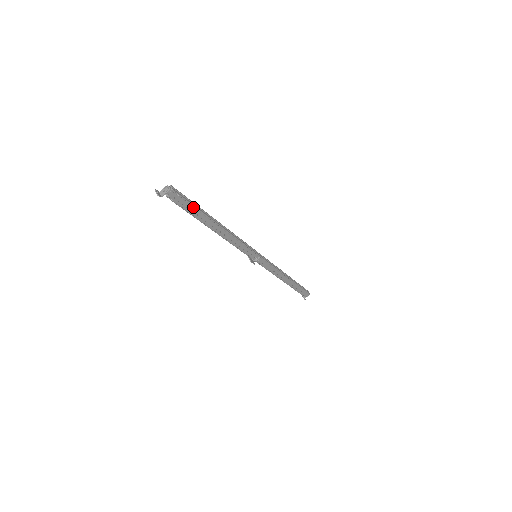
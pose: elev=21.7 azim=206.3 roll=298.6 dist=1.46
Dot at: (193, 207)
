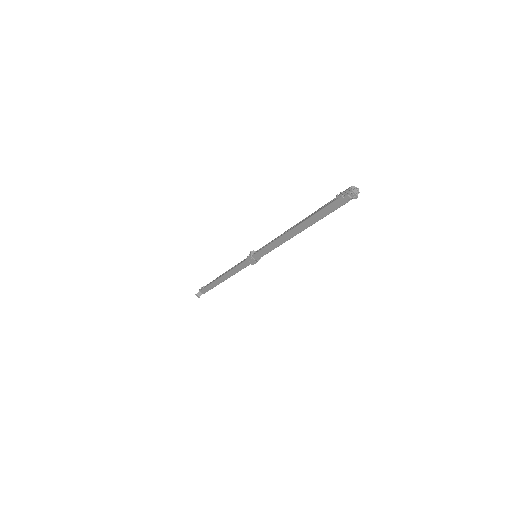
Dot at: occluded
